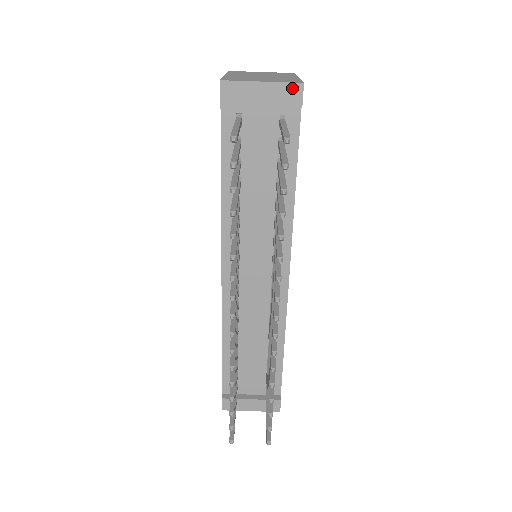
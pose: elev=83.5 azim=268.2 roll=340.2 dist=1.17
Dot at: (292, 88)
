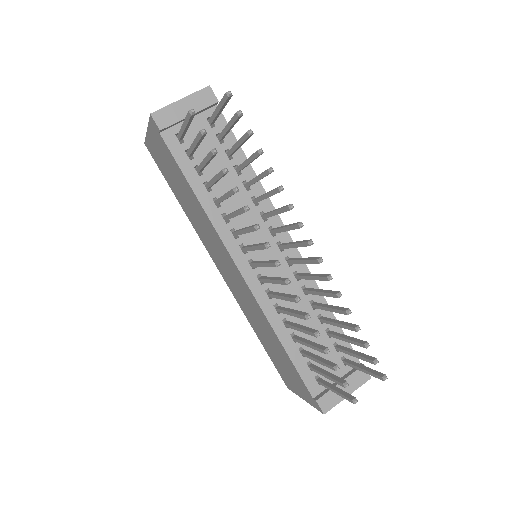
Dot at: (204, 93)
